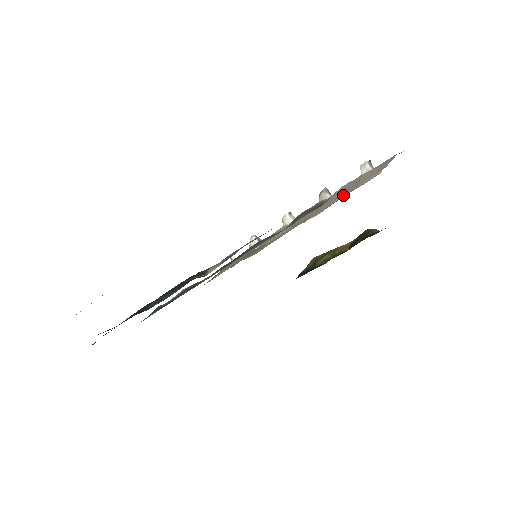
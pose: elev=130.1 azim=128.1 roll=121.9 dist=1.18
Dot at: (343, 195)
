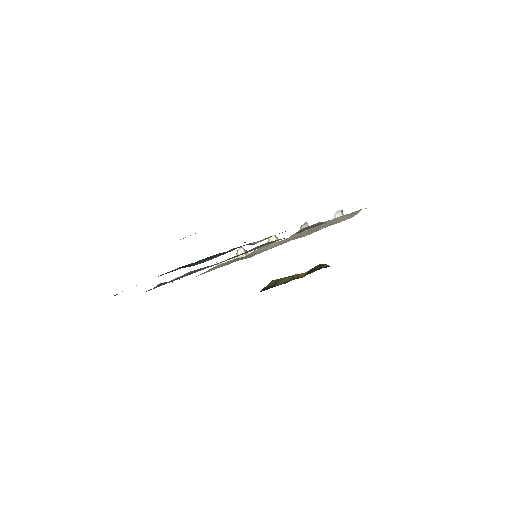
Dot at: occluded
